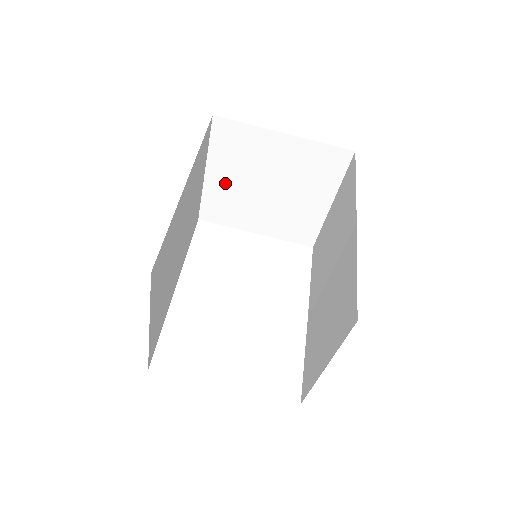
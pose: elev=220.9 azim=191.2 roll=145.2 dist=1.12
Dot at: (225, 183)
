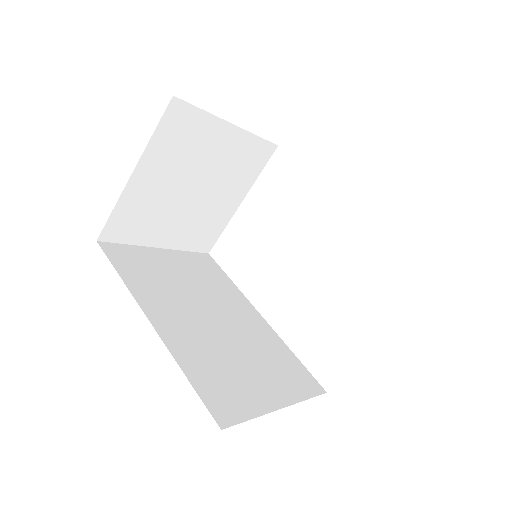
Dot at: (176, 230)
